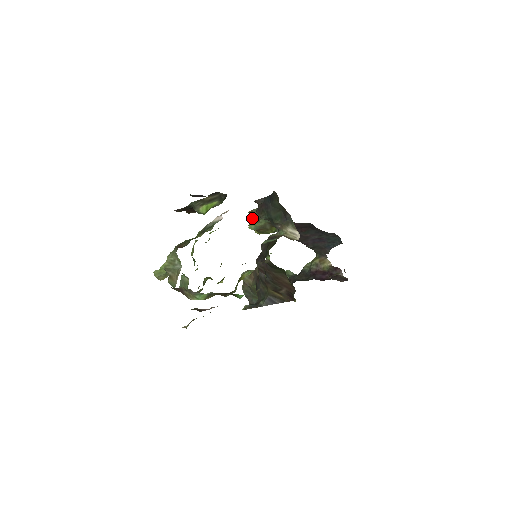
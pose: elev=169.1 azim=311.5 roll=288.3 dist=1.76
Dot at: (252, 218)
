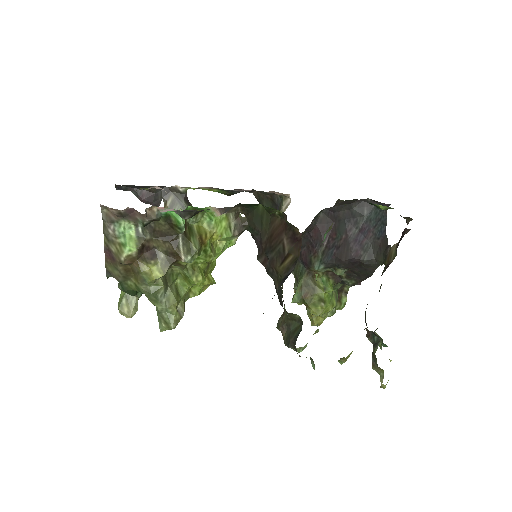
Dot at: occluded
